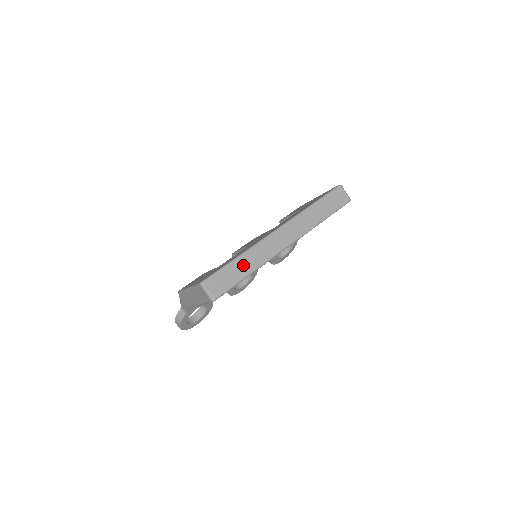
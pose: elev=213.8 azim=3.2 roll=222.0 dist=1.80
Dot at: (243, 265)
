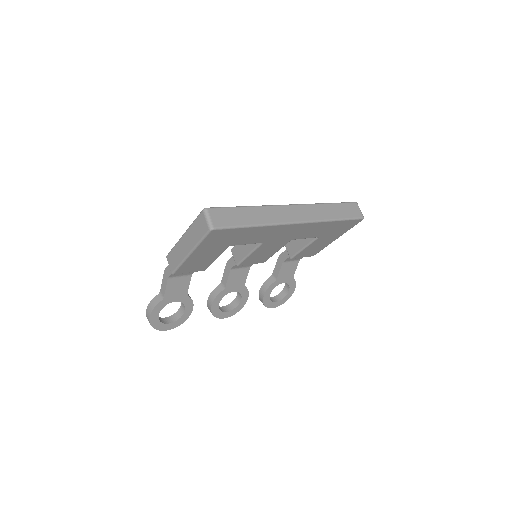
Dot at: (250, 215)
